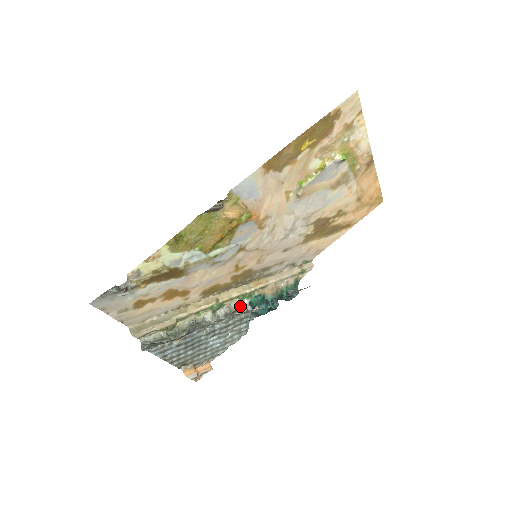
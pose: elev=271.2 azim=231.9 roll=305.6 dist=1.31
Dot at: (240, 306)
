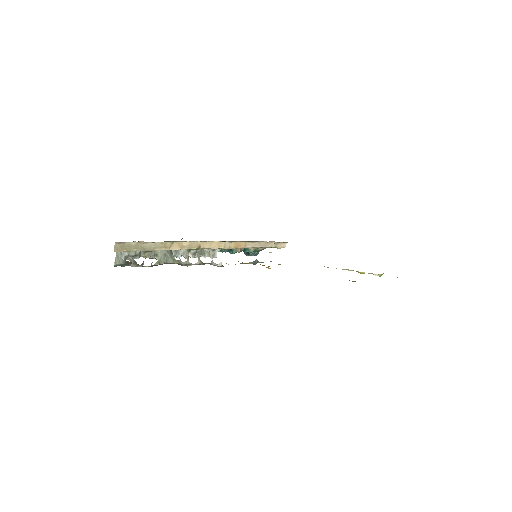
Dot at: (211, 251)
